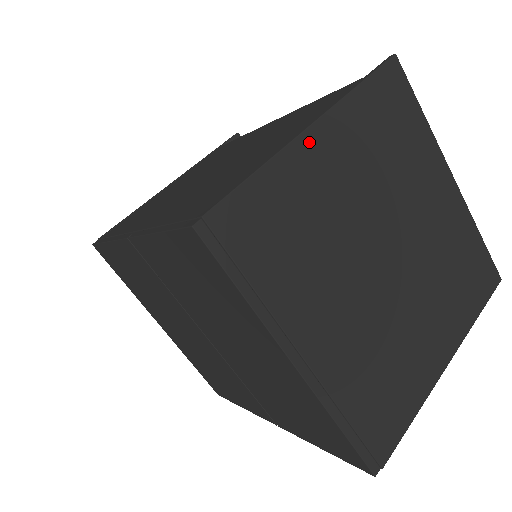
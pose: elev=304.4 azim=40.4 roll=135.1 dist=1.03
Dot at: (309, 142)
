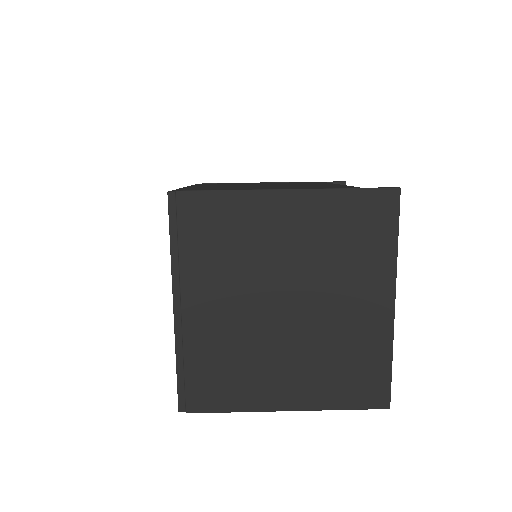
Dot at: (276, 198)
